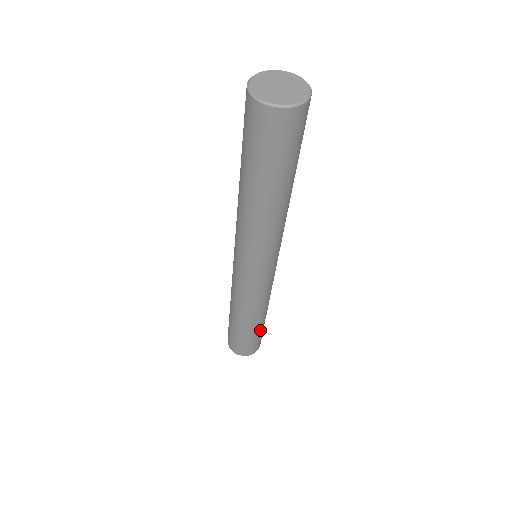
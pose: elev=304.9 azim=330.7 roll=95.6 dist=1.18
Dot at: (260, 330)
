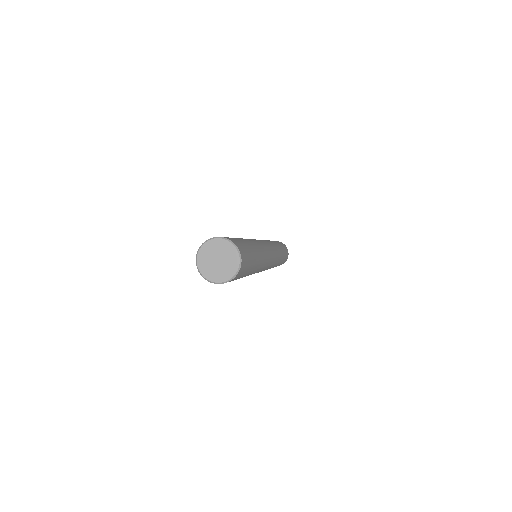
Dot at: (280, 263)
